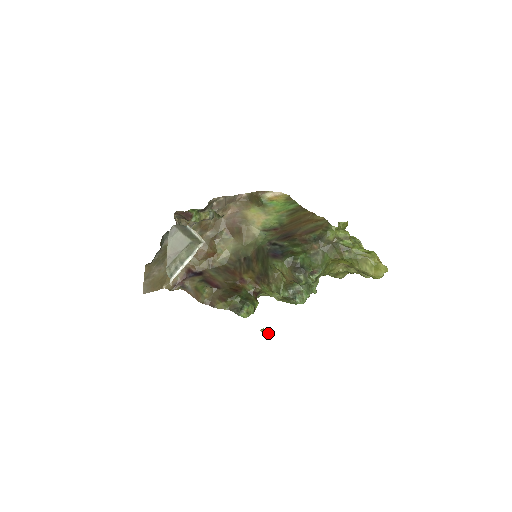
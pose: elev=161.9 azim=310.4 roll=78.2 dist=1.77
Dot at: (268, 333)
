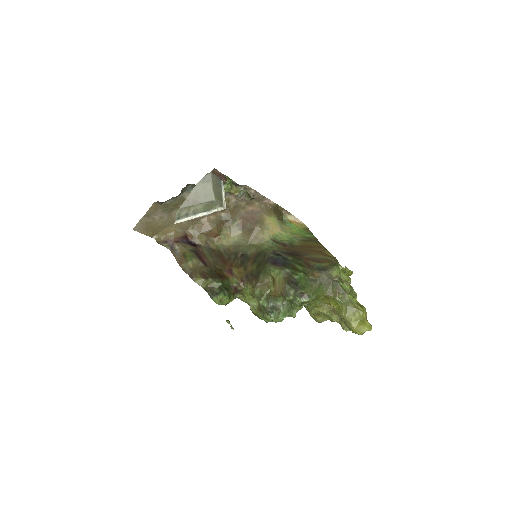
Dot at: occluded
